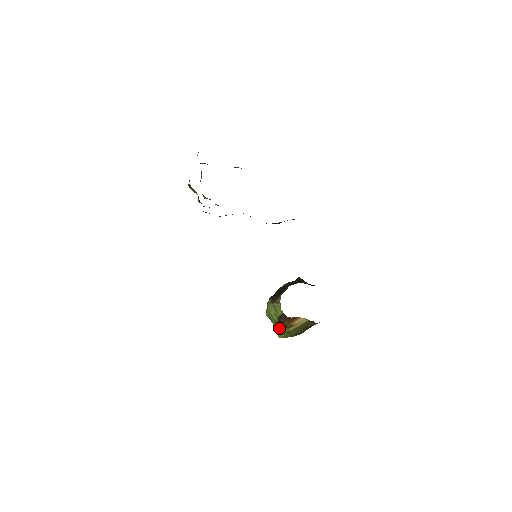
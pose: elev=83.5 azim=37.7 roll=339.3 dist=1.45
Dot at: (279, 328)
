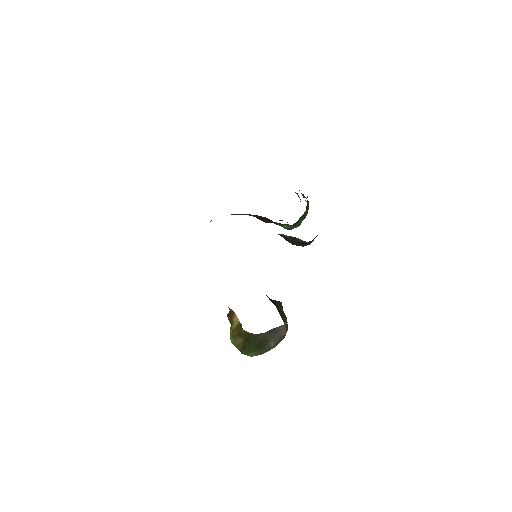
Dot at: occluded
